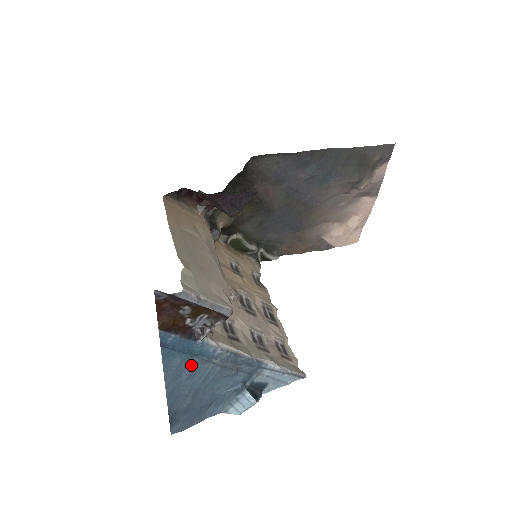
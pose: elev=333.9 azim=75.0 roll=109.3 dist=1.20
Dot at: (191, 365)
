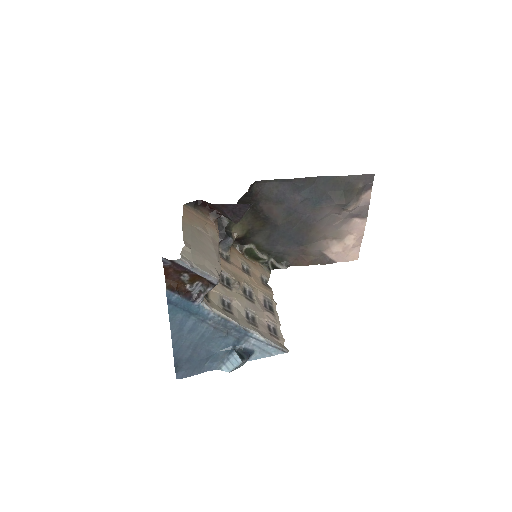
Dot at: (190, 322)
